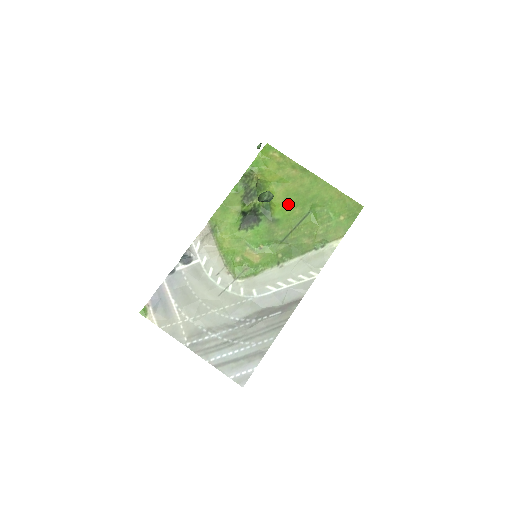
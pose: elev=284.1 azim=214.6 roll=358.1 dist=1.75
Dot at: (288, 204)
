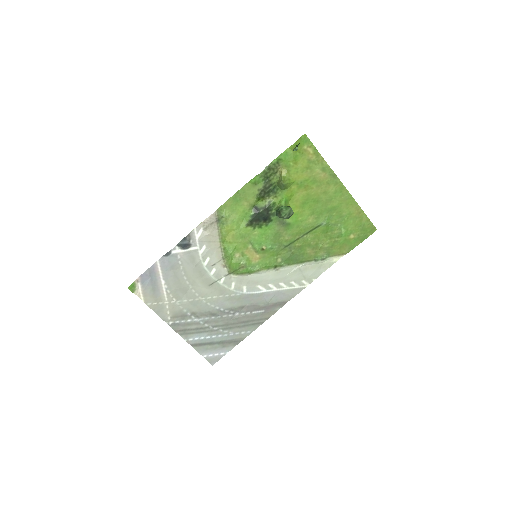
Dot at: (304, 209)
